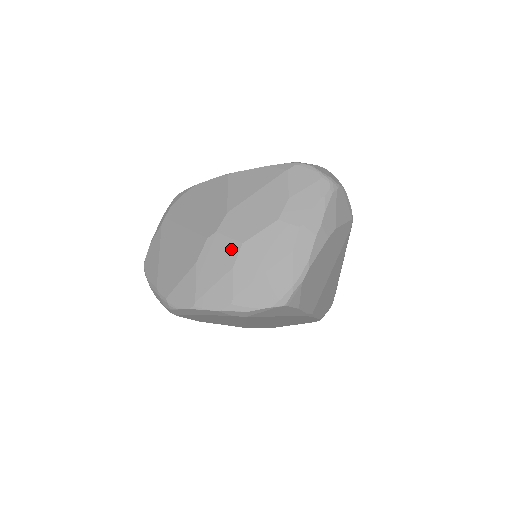
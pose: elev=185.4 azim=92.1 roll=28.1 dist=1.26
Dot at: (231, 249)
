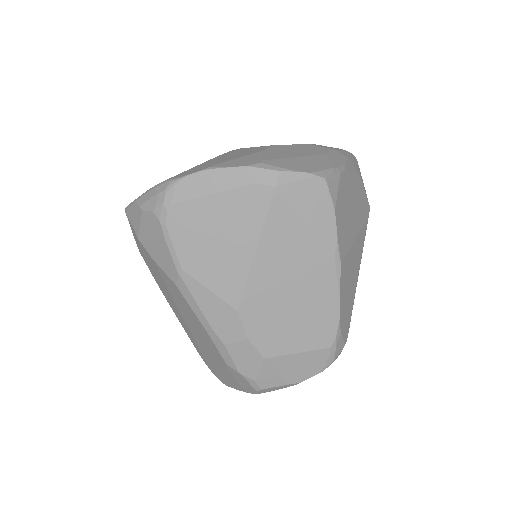
Dot at: (259, 148)
